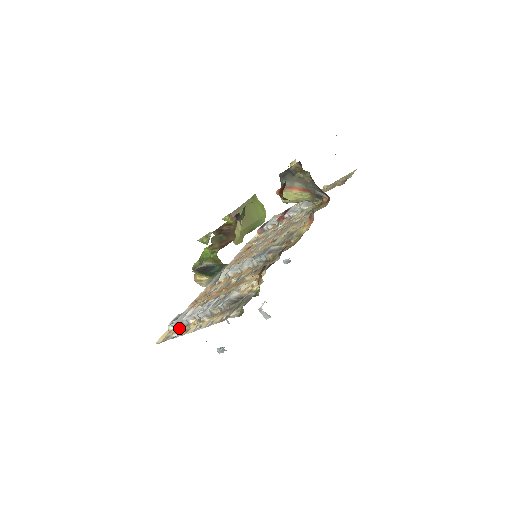
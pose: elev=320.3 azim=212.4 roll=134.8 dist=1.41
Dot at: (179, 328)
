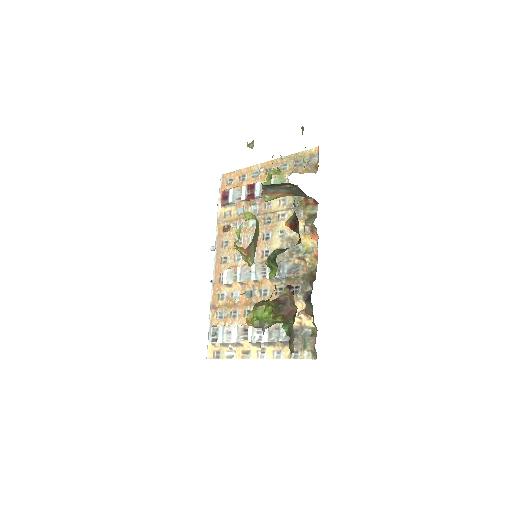
Dot at: (230, 348)
